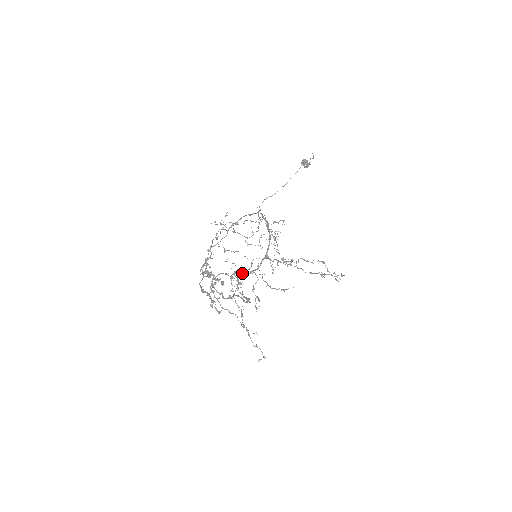
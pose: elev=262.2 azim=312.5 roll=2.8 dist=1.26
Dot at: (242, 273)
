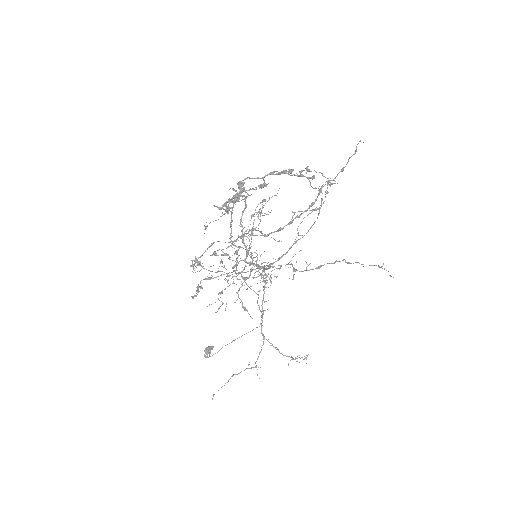
Dot at: occluded
